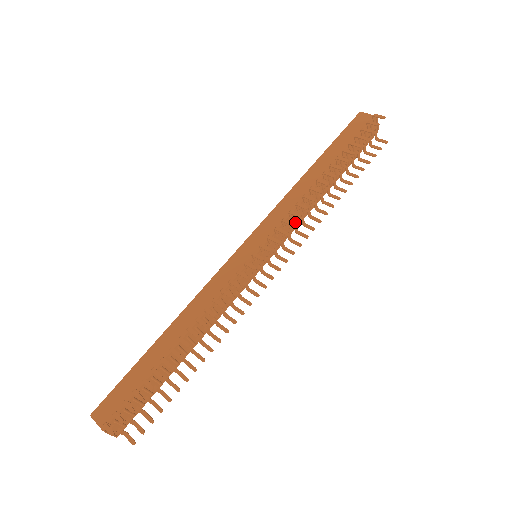
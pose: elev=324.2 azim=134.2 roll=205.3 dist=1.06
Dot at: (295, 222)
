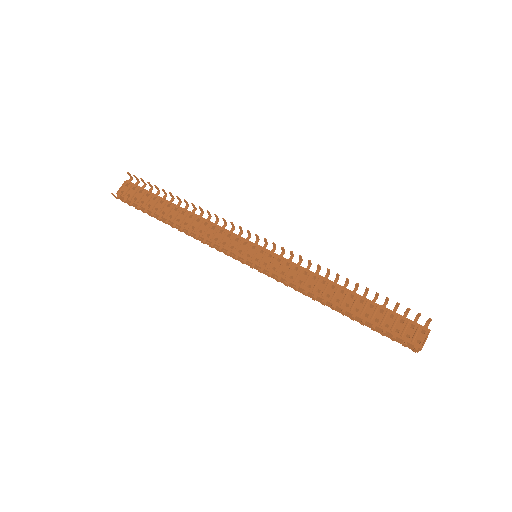
Dot at: (295, 277)
